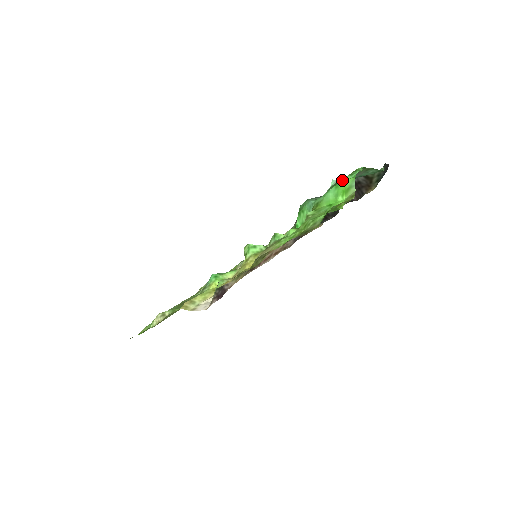
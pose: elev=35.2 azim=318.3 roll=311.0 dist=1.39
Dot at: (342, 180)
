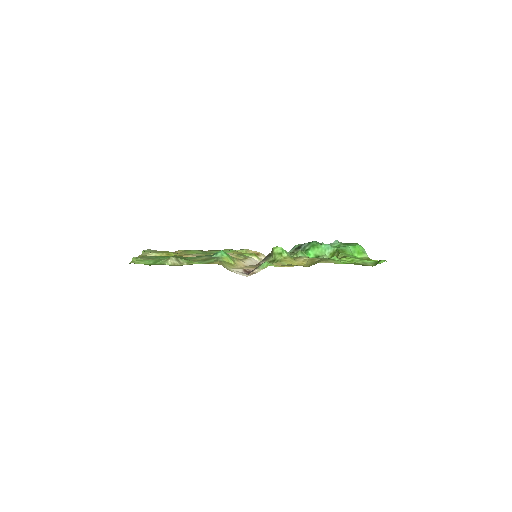
Dot at: occluded
